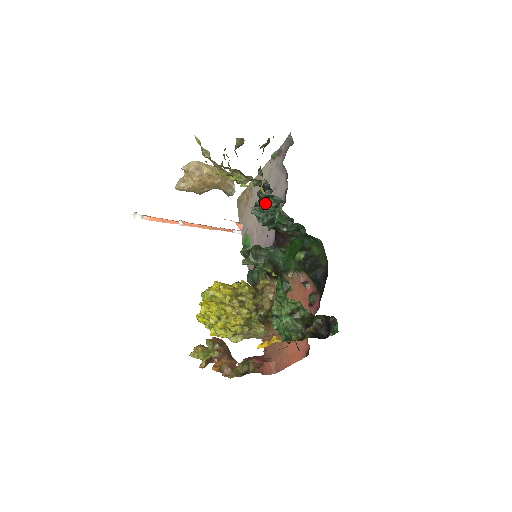
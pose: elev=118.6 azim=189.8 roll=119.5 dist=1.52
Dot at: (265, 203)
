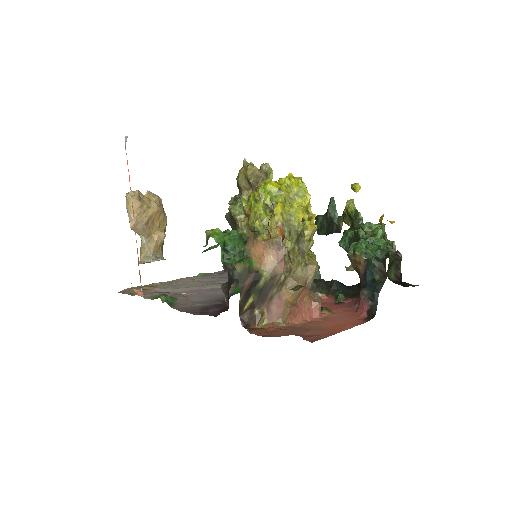
Dot at: occluded
